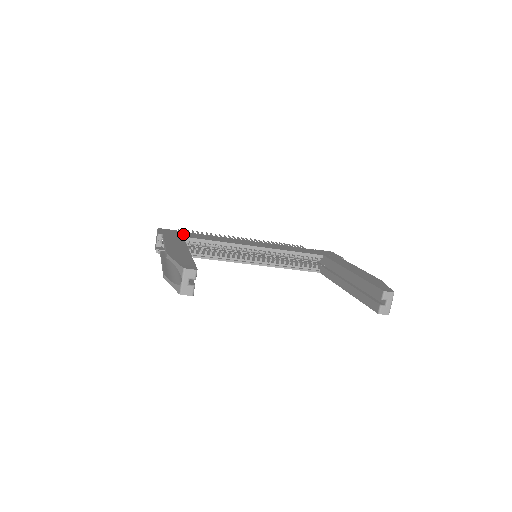
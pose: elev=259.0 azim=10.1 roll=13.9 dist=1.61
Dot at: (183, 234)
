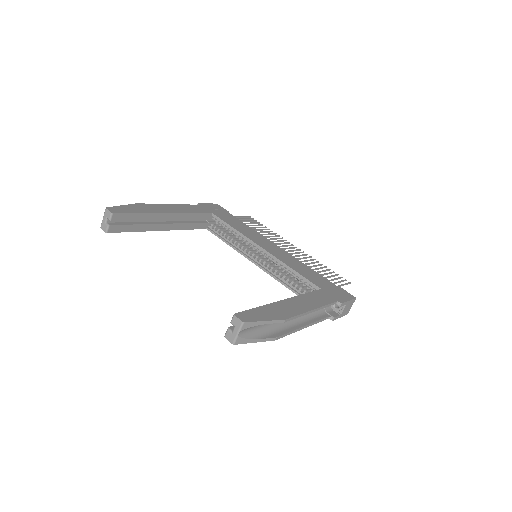
Dot at: (221, 213)
